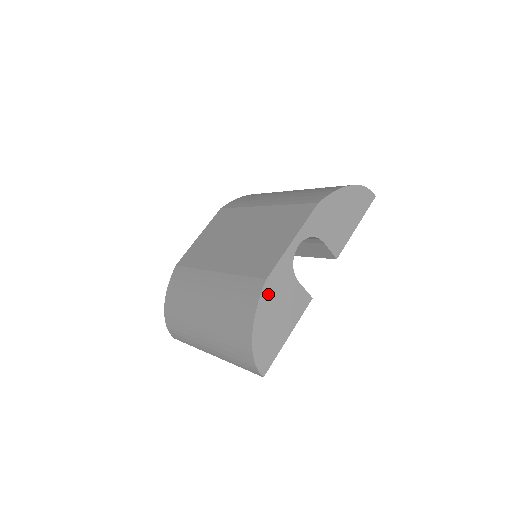
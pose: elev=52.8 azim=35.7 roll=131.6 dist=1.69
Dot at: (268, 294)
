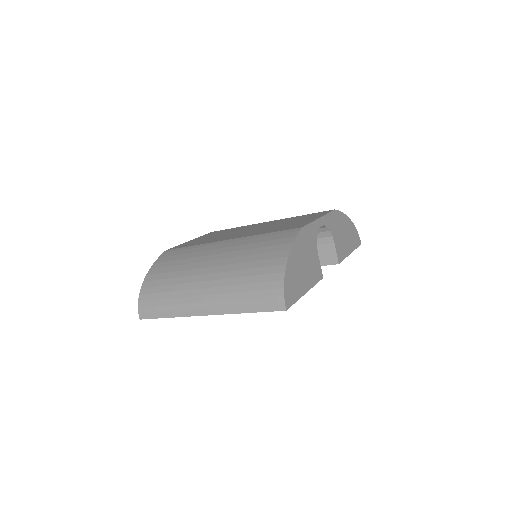
Dot at: (301, 240)
